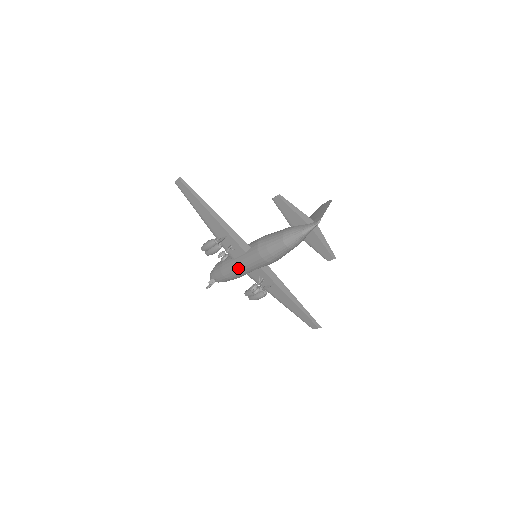
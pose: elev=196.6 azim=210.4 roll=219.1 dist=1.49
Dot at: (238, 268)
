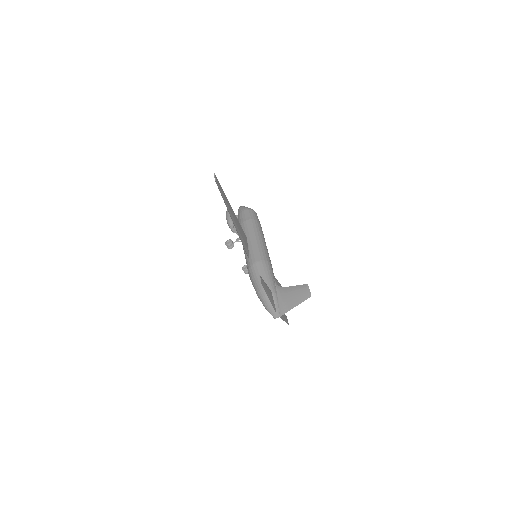
Dot at: occluded
